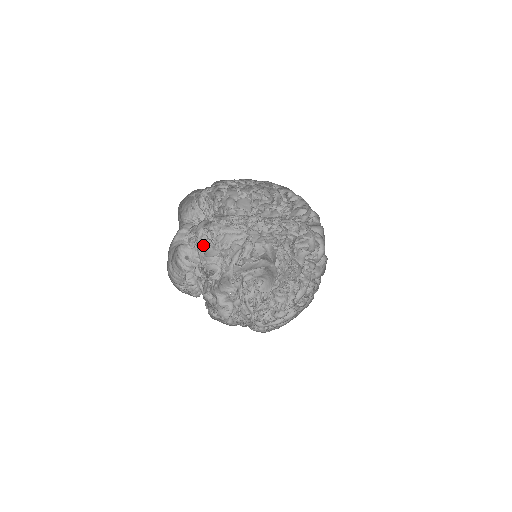
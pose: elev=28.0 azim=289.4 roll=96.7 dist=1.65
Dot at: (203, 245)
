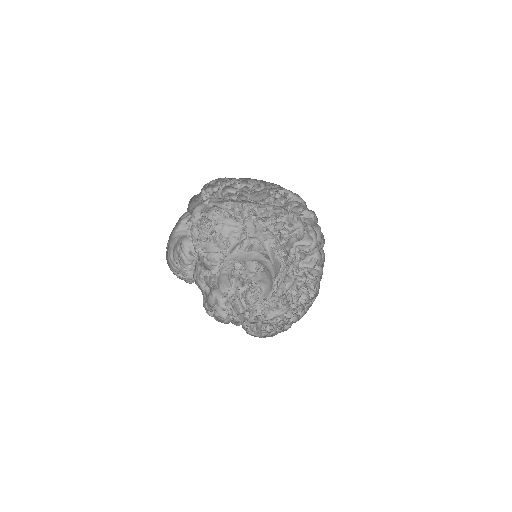
Dot at: occluded
